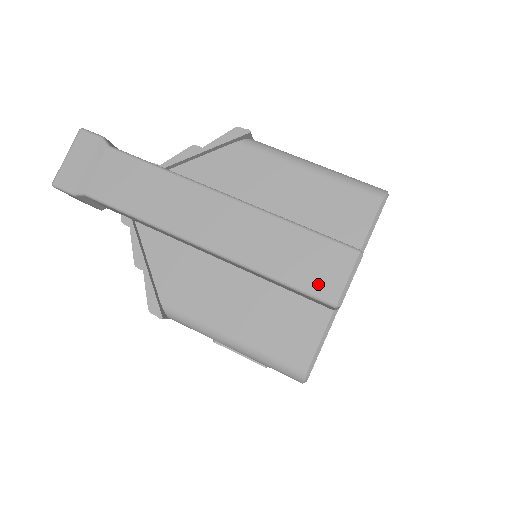
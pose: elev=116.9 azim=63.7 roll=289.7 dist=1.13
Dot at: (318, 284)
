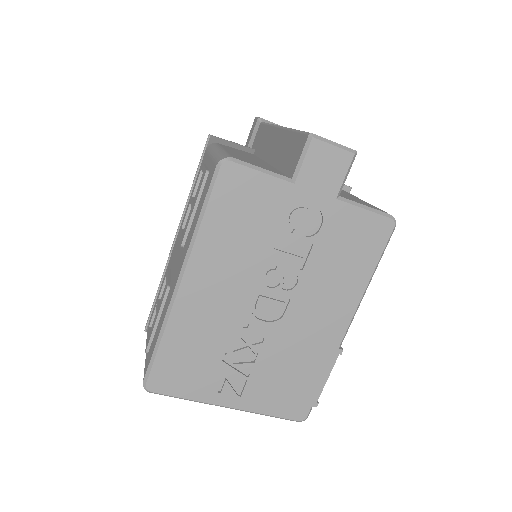
Dot at: occluded
